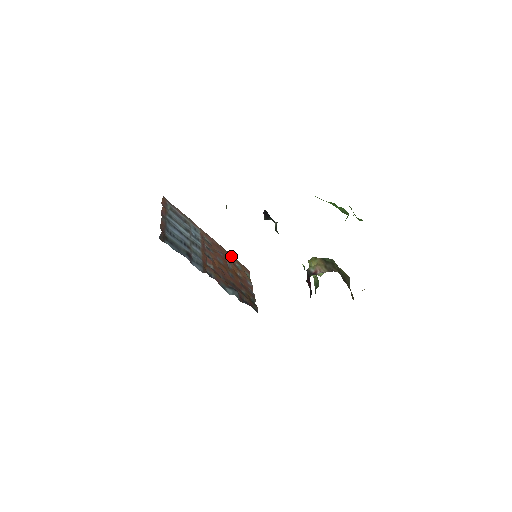
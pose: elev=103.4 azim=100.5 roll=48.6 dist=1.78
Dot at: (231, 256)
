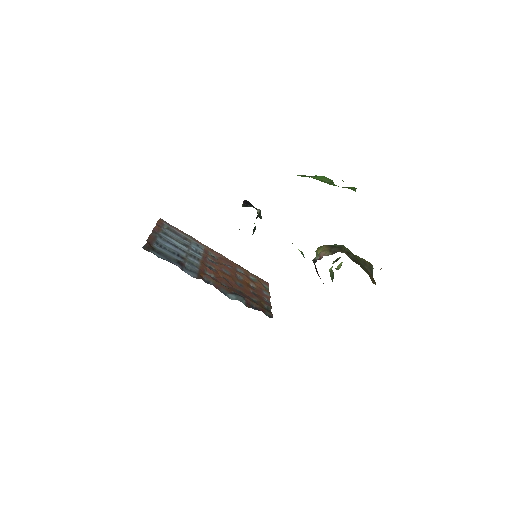
Dot at: (244, 269)
